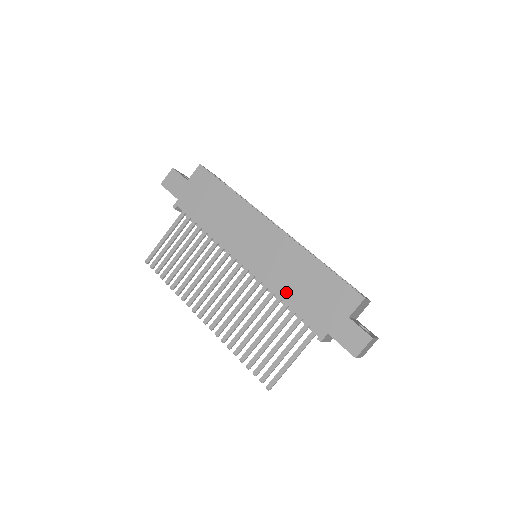
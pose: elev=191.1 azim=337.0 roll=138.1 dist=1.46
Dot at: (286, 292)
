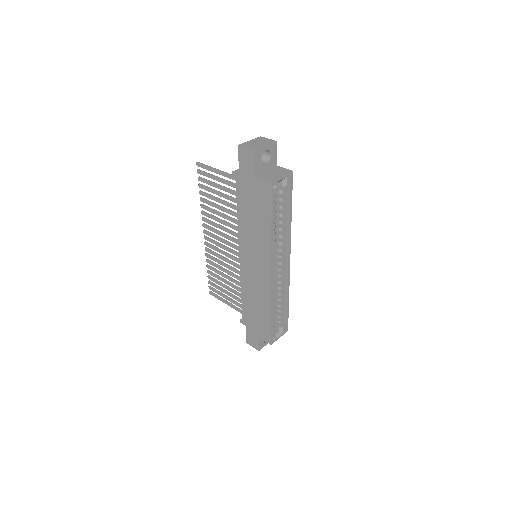
Dot at: (246, 295)
